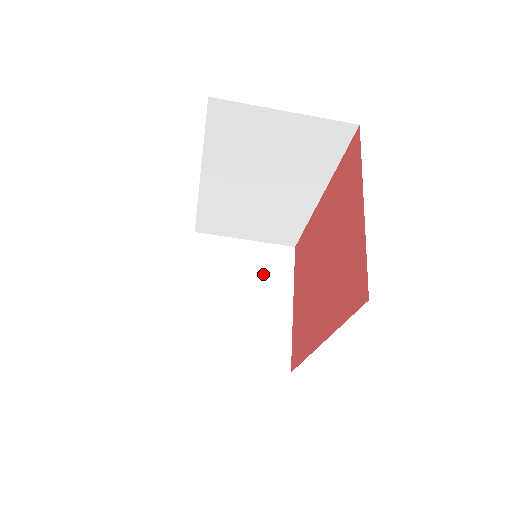
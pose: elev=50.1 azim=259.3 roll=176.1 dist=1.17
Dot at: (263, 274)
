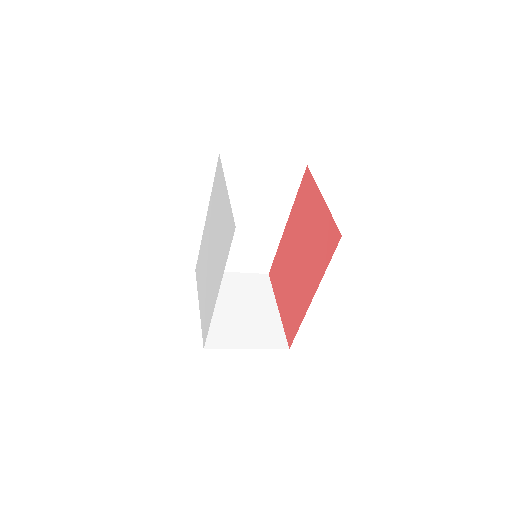
Dot at: (251, 292)
